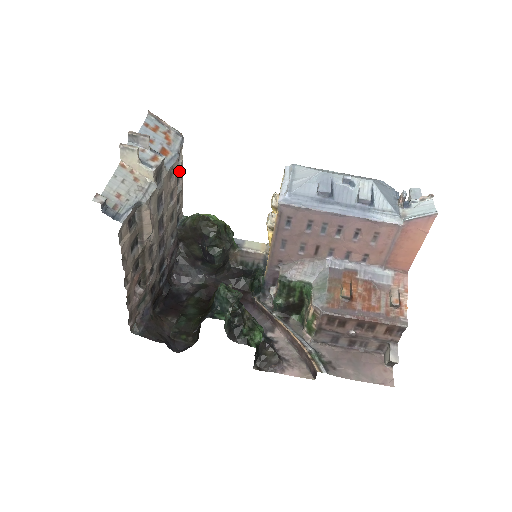
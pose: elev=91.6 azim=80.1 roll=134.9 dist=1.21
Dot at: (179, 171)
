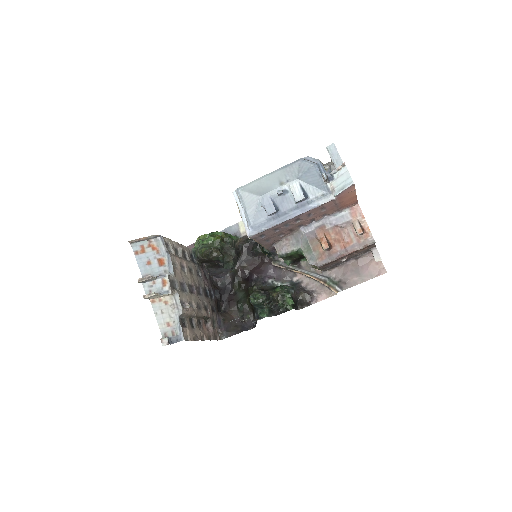
Dot at: (173, 247)
